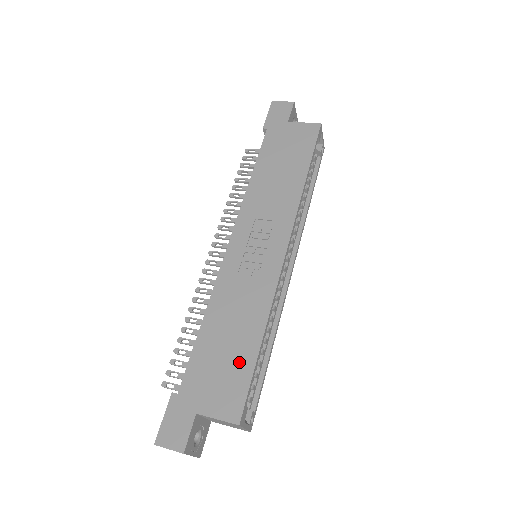
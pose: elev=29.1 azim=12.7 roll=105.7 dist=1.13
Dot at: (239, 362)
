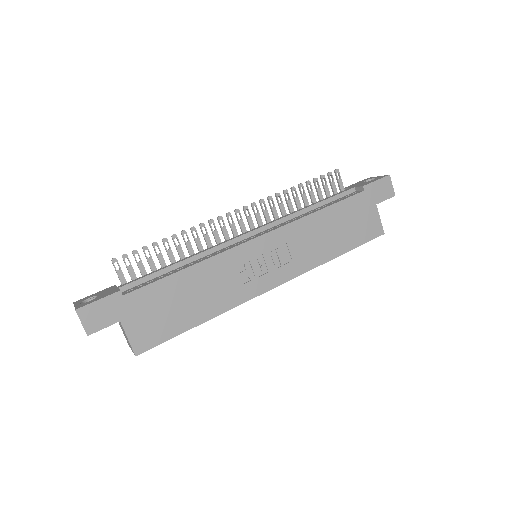
Dot at: (176, 321)
